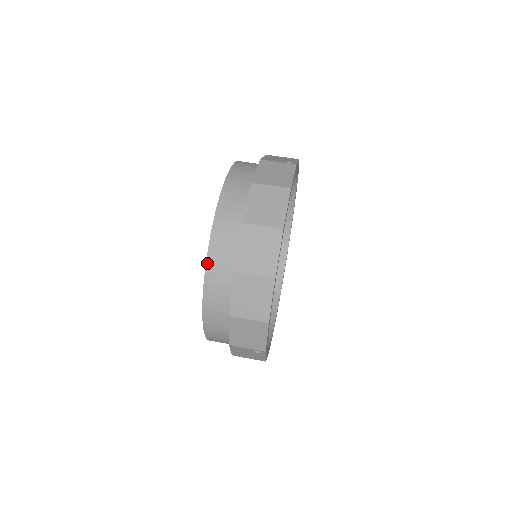
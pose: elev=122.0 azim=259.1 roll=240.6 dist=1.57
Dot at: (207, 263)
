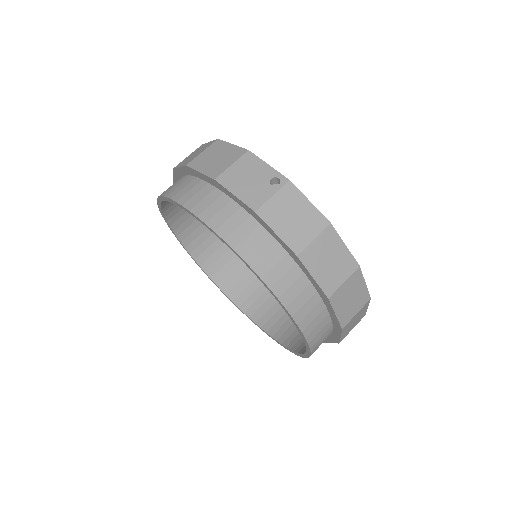
Dot at: (309, 344)
